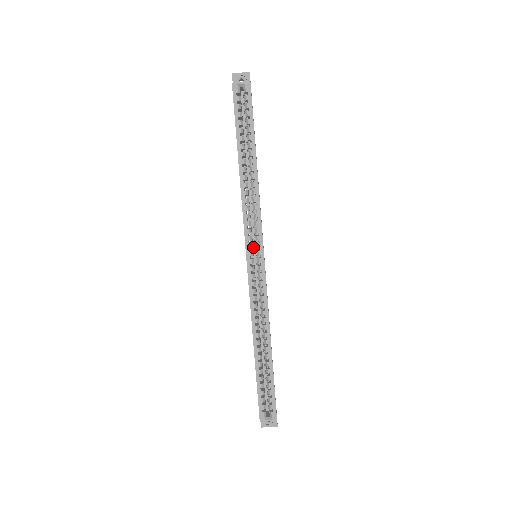
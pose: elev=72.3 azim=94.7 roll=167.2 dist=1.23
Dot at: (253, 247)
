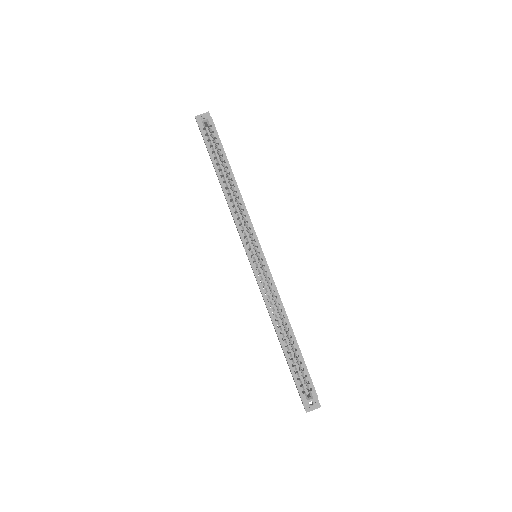
Dot at: (251, 249)
